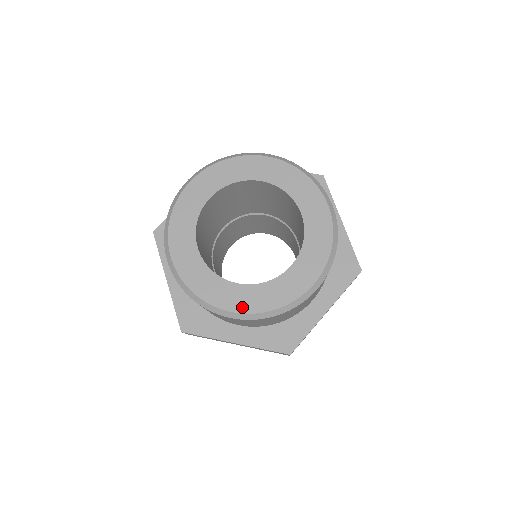
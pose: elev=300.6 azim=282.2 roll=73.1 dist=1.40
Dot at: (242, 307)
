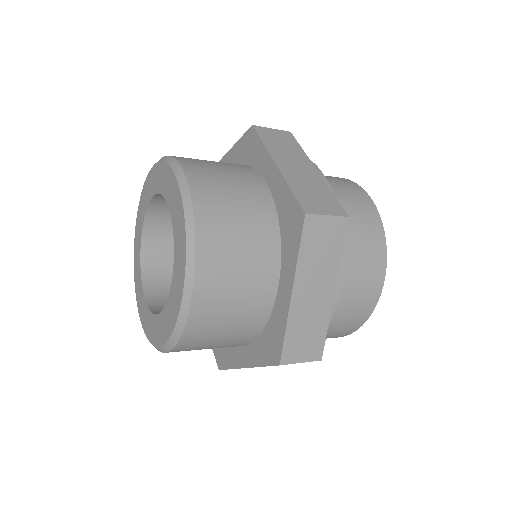
Dot at: (141, 314)
